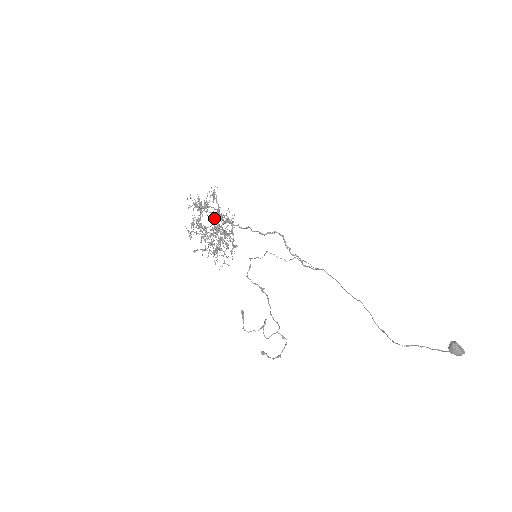
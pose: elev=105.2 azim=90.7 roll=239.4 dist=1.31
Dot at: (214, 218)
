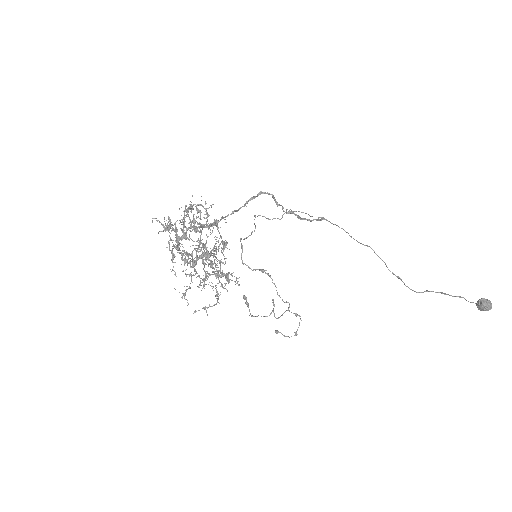
Dot at: occluded
